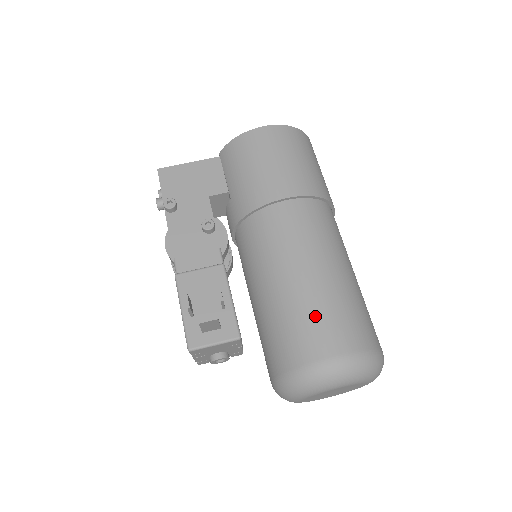
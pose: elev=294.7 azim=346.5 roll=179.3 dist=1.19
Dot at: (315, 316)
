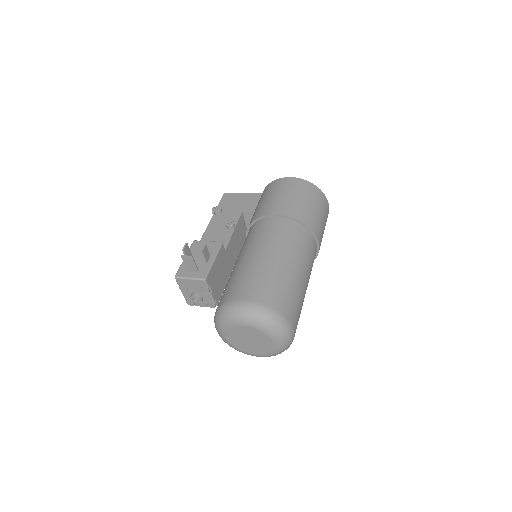
Dot at: (249, 277)
